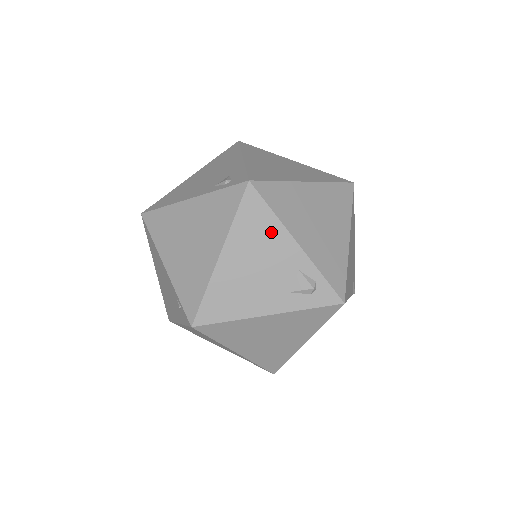
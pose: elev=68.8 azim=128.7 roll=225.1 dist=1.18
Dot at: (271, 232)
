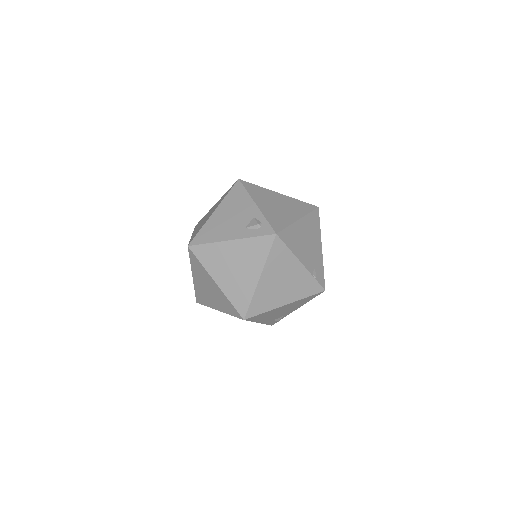
Dot at: (243, 200)
